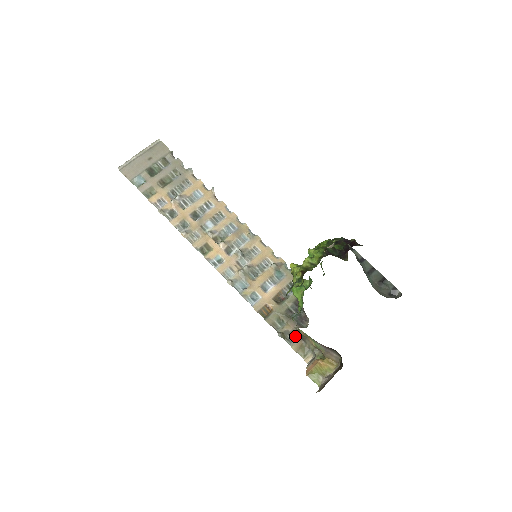
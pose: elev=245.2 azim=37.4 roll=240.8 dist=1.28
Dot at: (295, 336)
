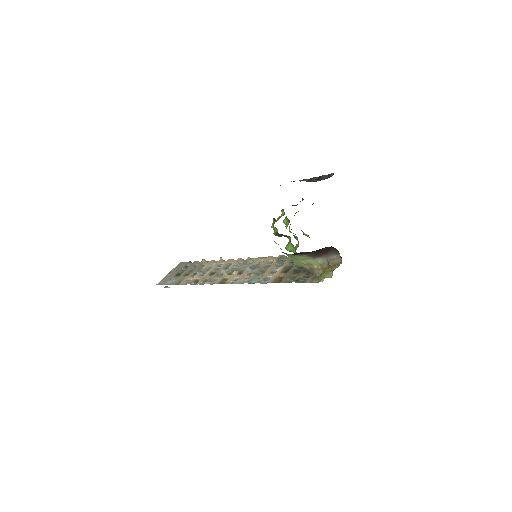
Dot at: (307, 278)
